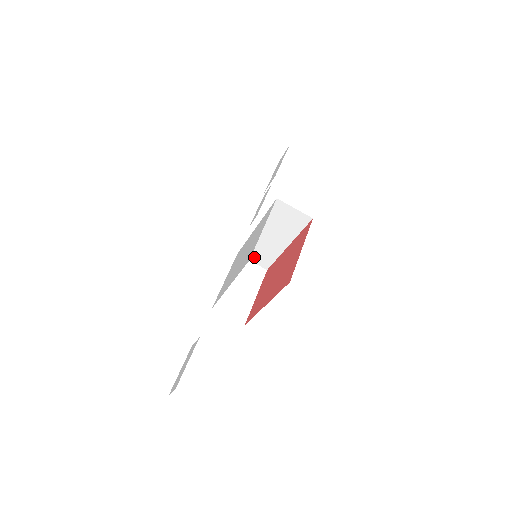
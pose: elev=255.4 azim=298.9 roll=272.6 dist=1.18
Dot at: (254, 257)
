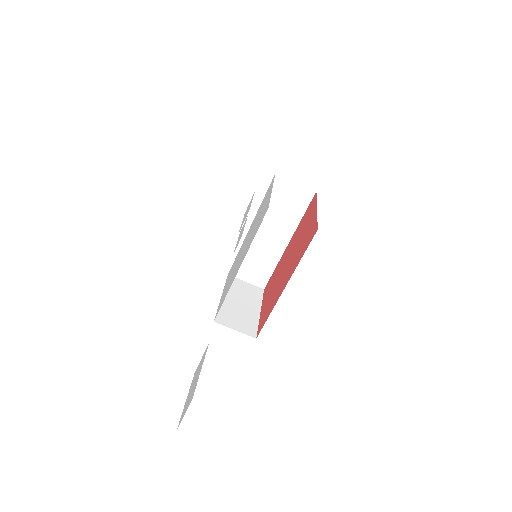
Dot at: (248, 273)
